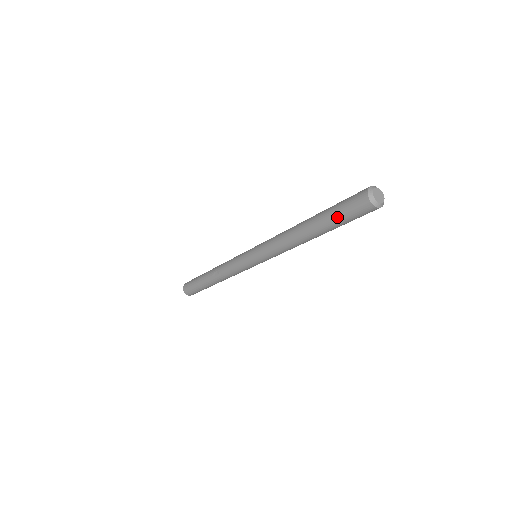
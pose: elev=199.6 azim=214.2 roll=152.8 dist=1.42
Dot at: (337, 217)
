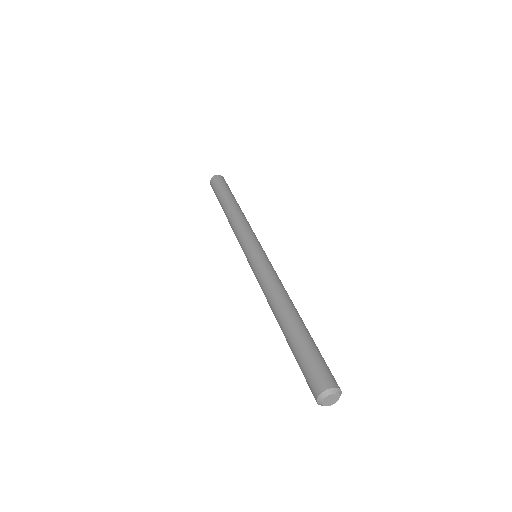
Dot at: (298, 357)
